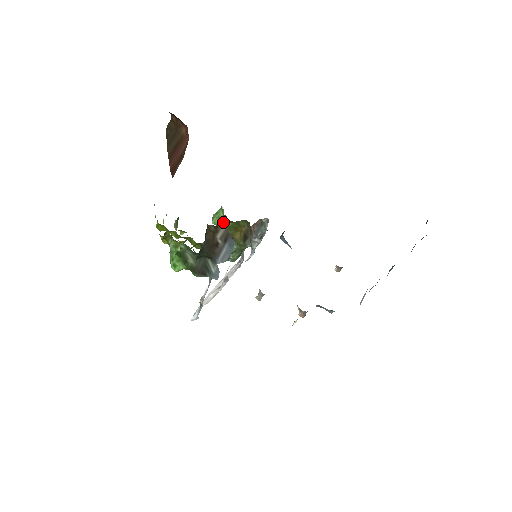
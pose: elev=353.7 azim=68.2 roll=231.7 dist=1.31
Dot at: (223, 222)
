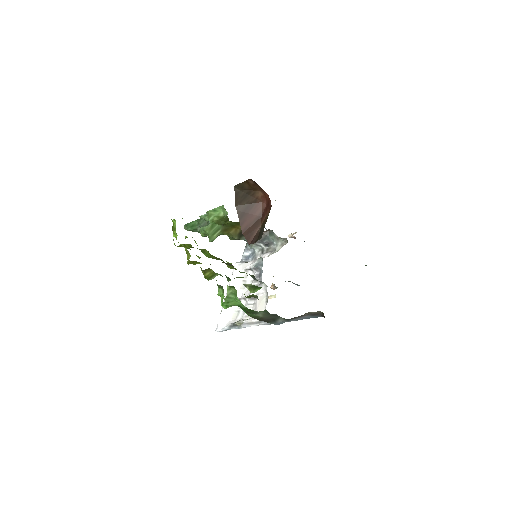
Dot at: (222, 220)
